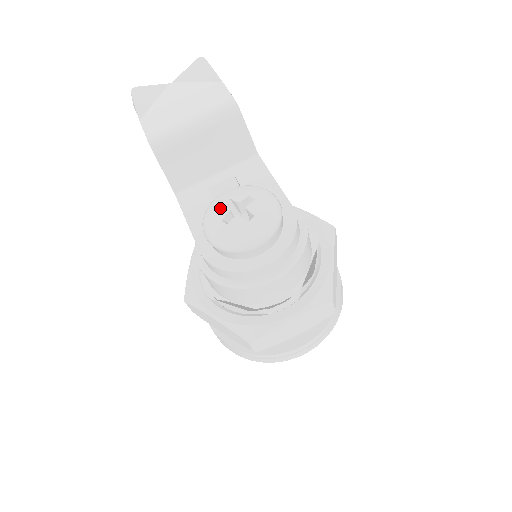
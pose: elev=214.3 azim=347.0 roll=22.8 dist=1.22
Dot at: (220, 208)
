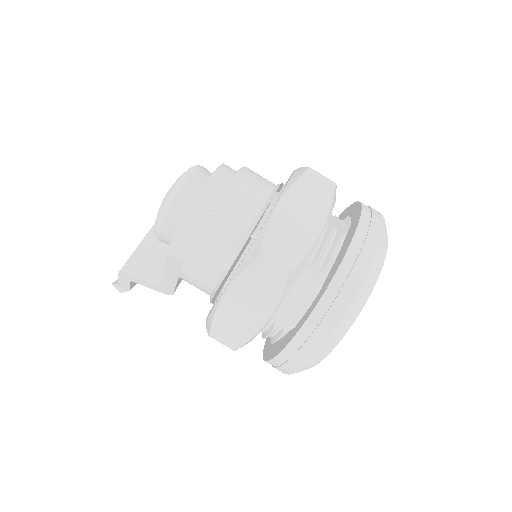
Dot at: occluded
